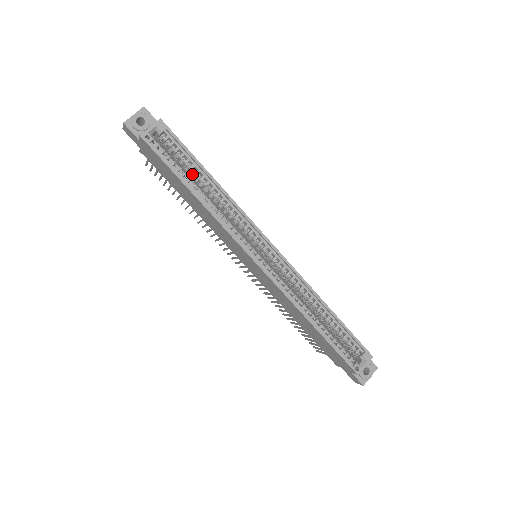
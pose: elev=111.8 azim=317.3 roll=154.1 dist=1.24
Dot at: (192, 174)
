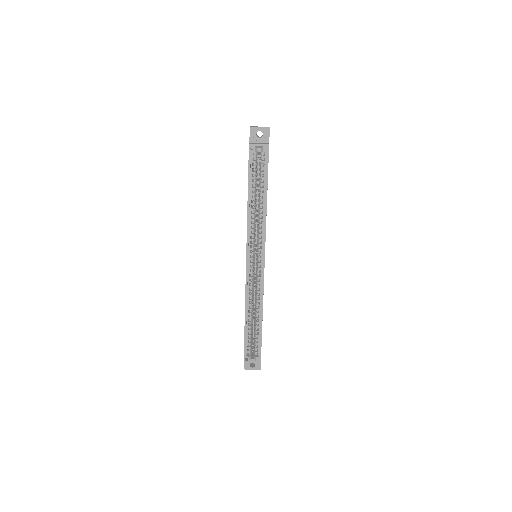
Dot at: (260, 186)
